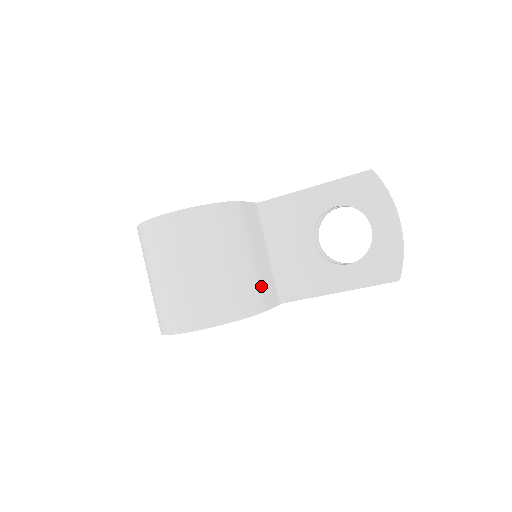
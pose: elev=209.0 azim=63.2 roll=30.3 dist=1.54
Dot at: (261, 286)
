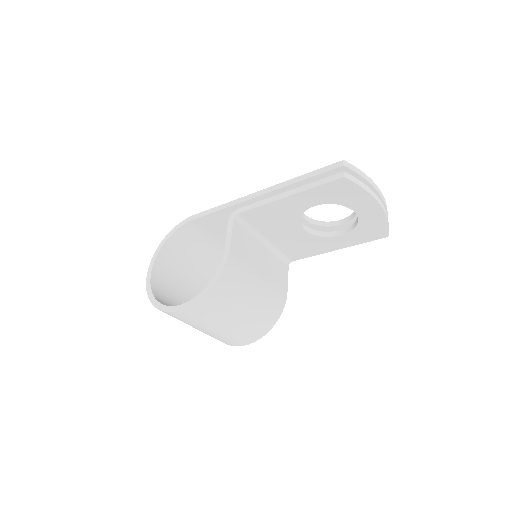
Dot at: (276, 285)
